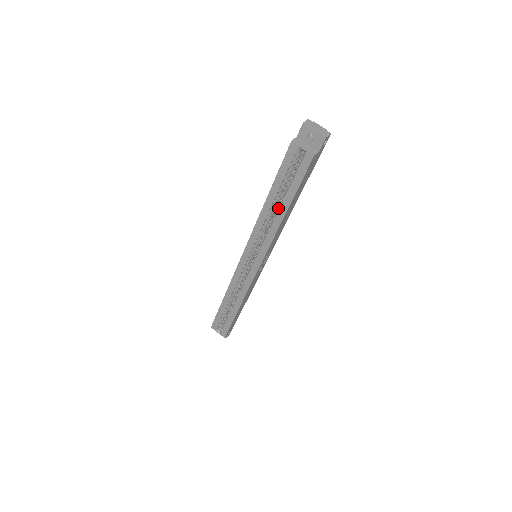
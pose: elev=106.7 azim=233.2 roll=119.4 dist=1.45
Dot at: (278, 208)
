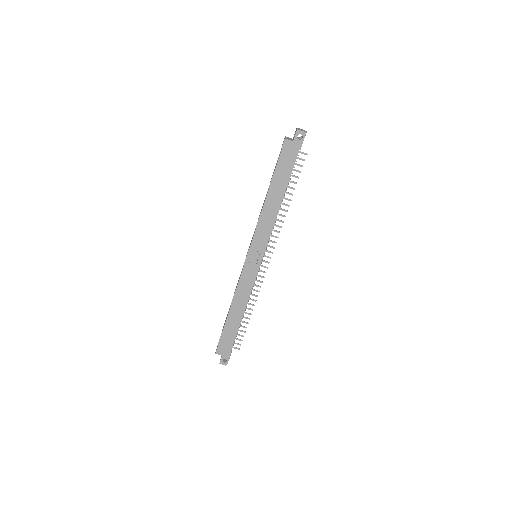
Dot at: occluded
